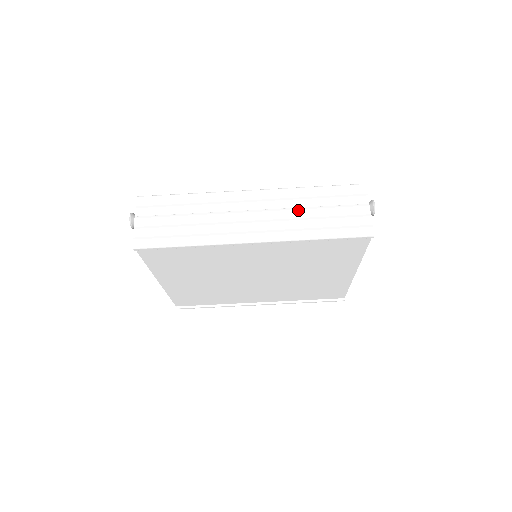
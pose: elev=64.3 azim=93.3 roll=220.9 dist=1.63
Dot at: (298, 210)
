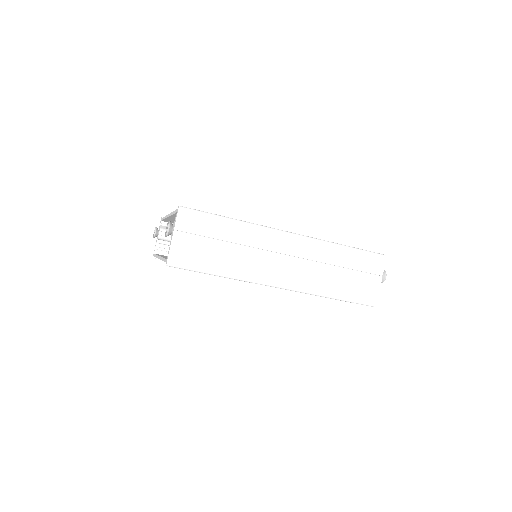
Dot at: (325, 267)
